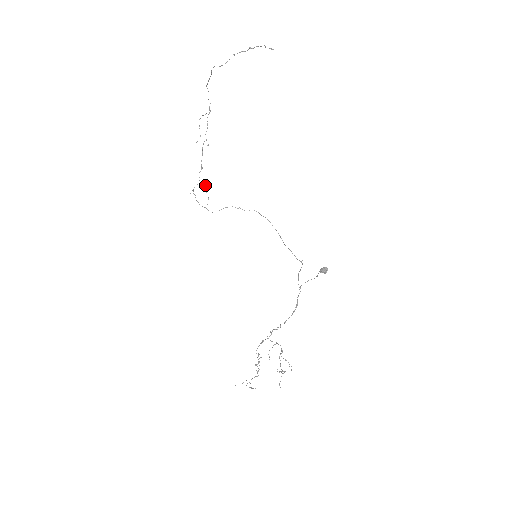
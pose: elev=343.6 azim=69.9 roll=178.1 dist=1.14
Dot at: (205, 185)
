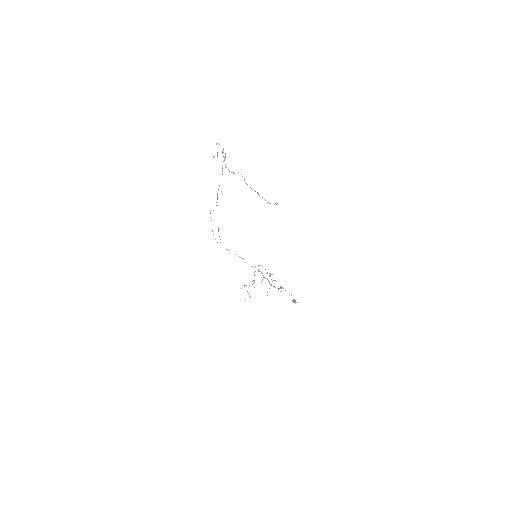
Dot at: occluded
